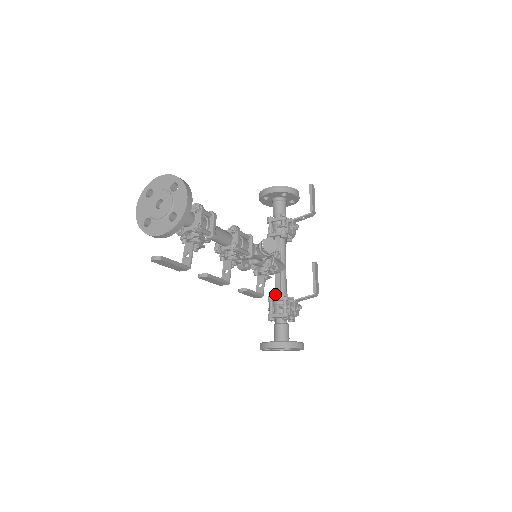
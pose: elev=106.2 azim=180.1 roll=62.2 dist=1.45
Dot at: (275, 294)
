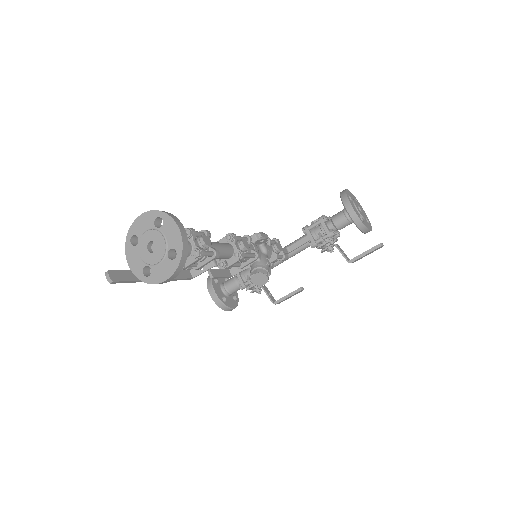
Dot at: occluded
